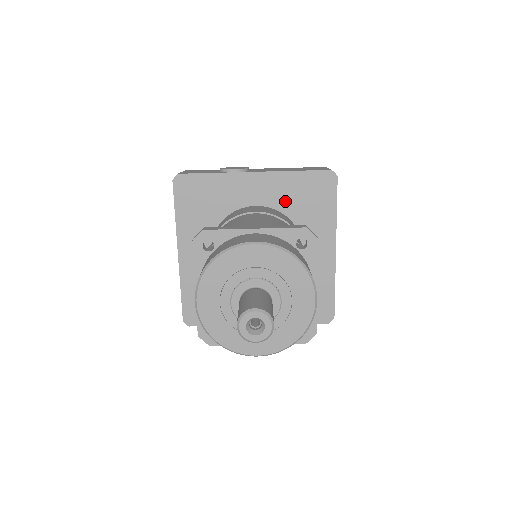
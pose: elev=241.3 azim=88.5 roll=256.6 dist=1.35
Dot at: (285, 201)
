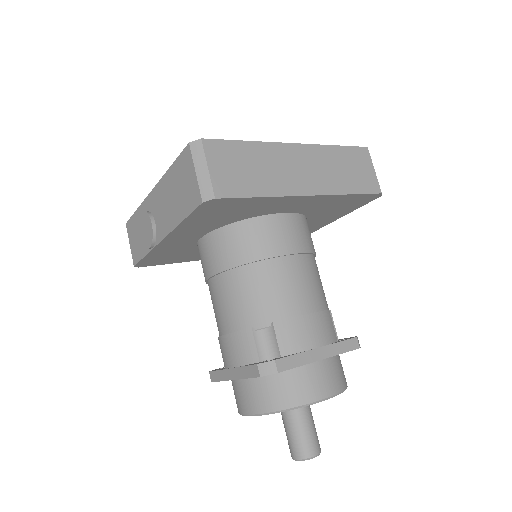
Dot at: (213, 225)
